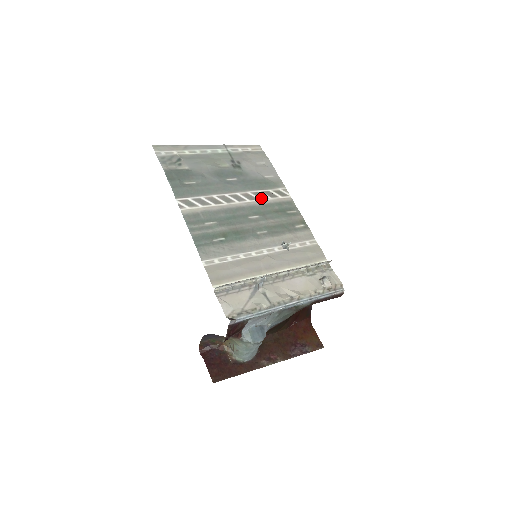
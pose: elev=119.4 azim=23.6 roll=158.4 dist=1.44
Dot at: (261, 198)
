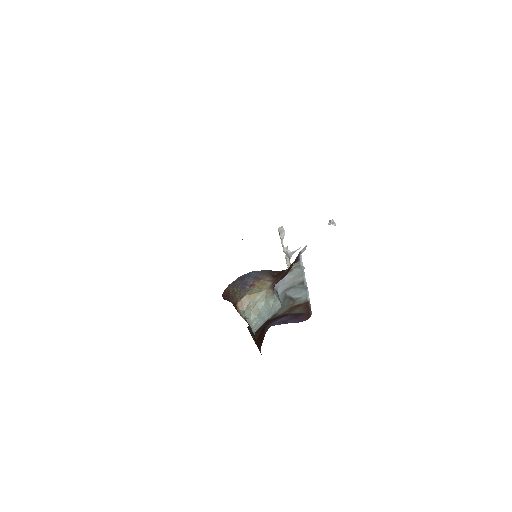
Dot at: occluded
